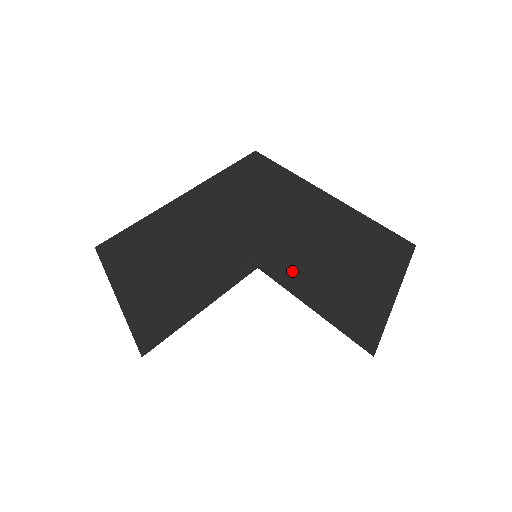
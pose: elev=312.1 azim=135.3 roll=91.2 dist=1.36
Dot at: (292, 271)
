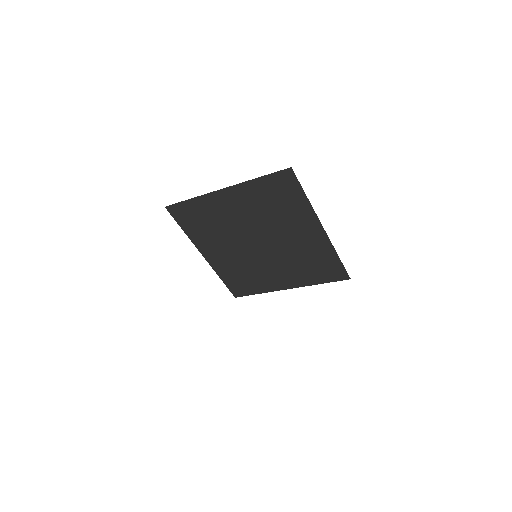
Dot at: occluded
